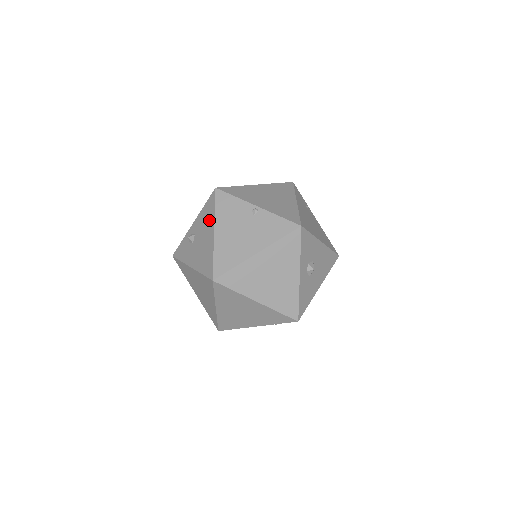
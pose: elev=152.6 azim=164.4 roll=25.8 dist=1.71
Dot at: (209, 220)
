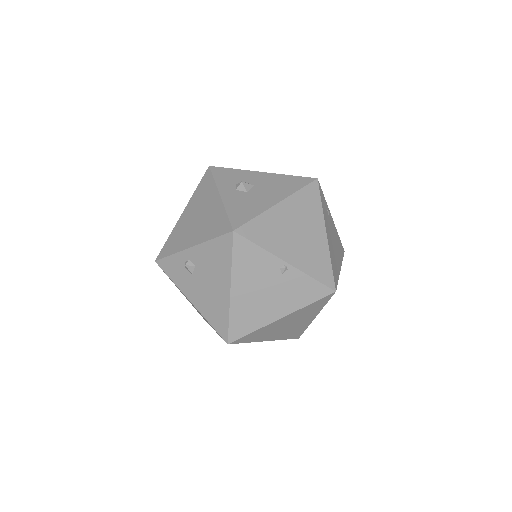
Dot at: (221, 268)
